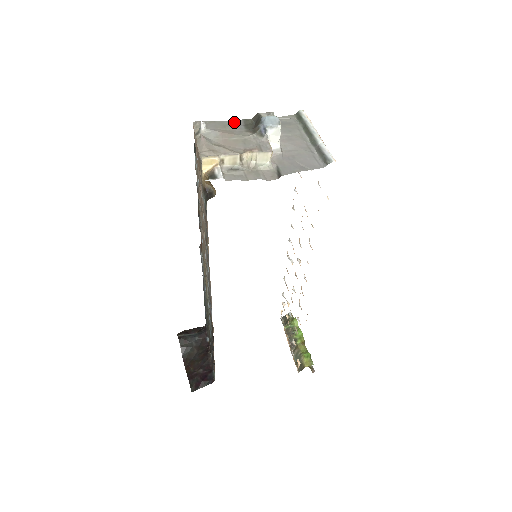
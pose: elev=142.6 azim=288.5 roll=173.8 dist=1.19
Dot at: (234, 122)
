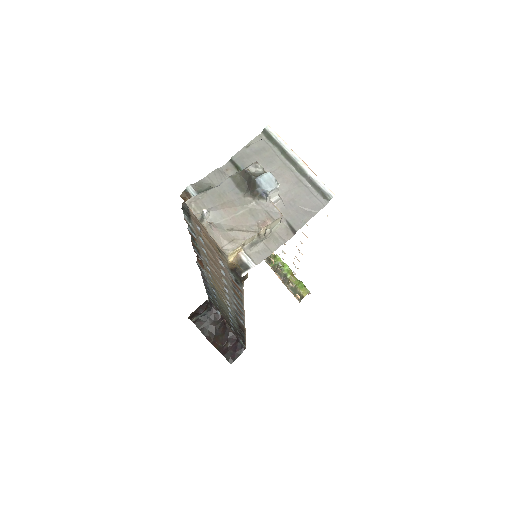
Dot at: (224, 185)
